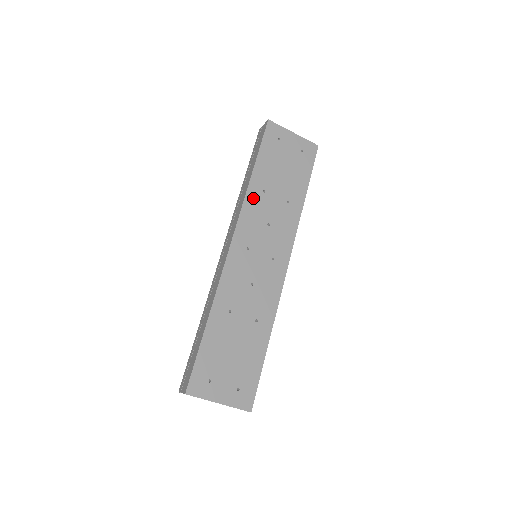
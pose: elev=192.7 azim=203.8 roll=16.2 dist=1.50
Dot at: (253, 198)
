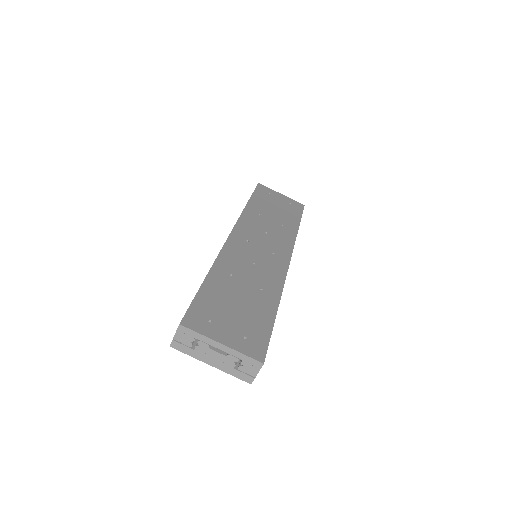
Dot at: (249, 215)
